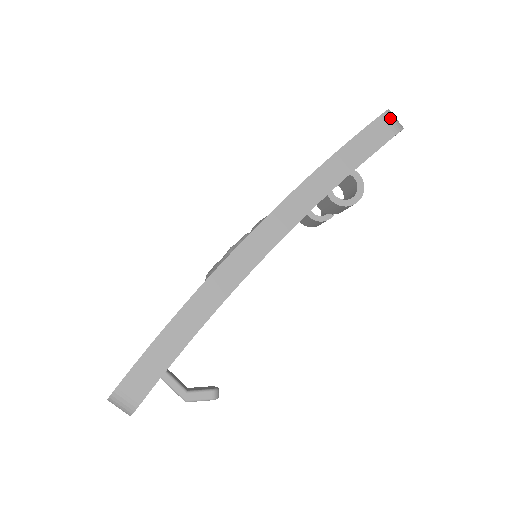
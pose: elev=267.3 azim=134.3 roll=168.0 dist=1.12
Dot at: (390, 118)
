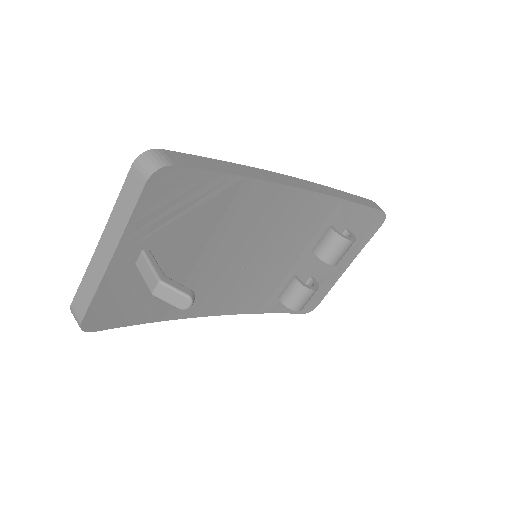
Dot at: (378, 206)
